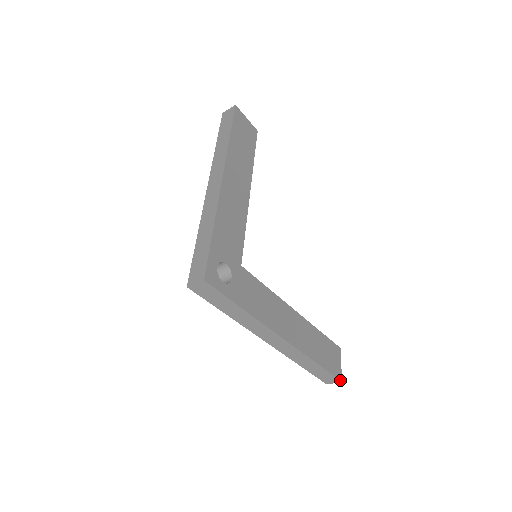
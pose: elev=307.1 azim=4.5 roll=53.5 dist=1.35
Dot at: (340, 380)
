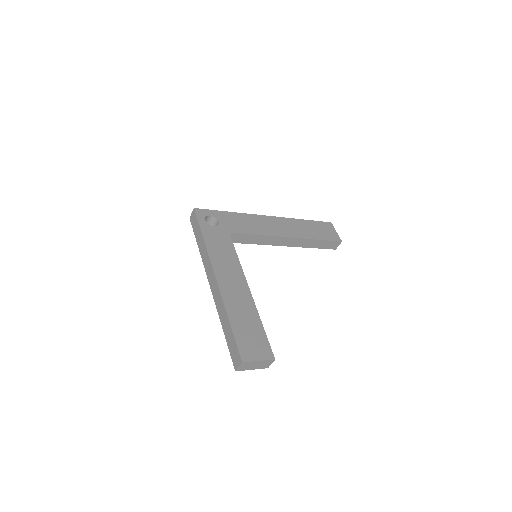
Dot at: (241, 359)
